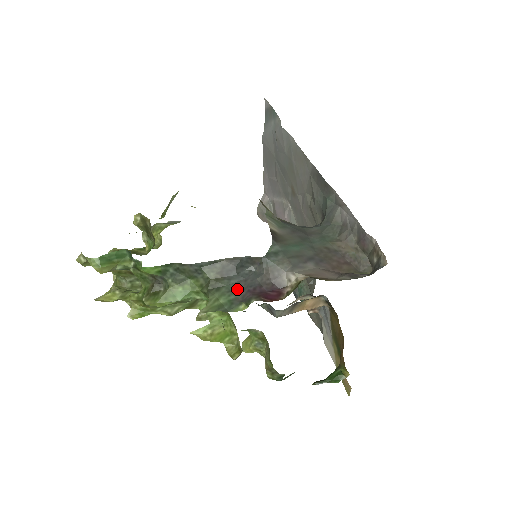
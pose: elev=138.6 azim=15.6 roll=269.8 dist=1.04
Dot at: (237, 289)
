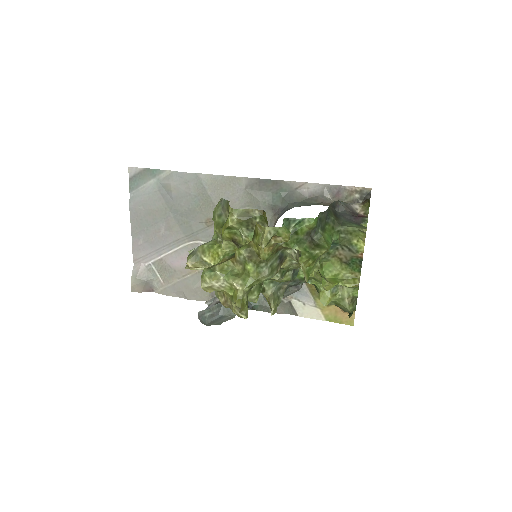
Dot at: (349, 220)
